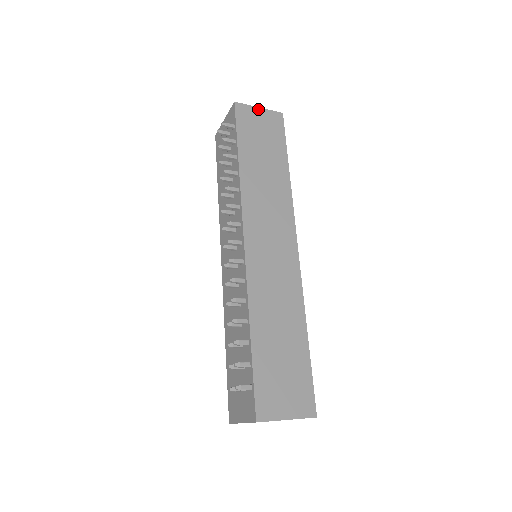
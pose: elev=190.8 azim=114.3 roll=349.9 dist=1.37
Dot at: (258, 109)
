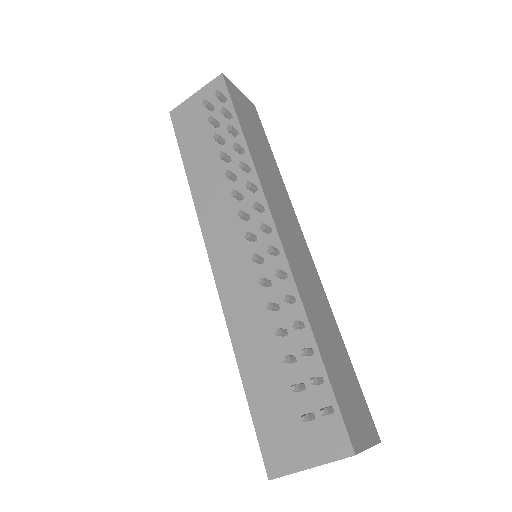
Dot at: (239, 92)
